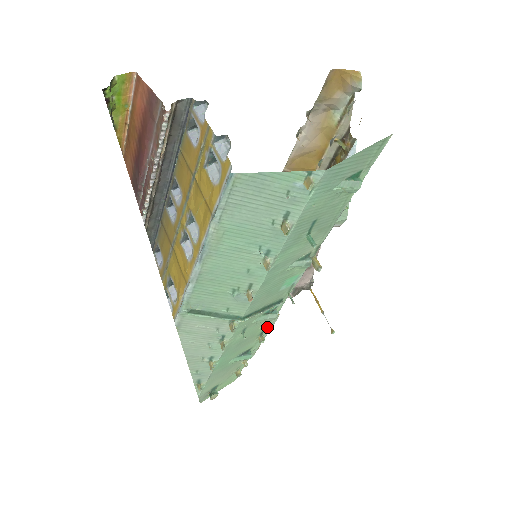
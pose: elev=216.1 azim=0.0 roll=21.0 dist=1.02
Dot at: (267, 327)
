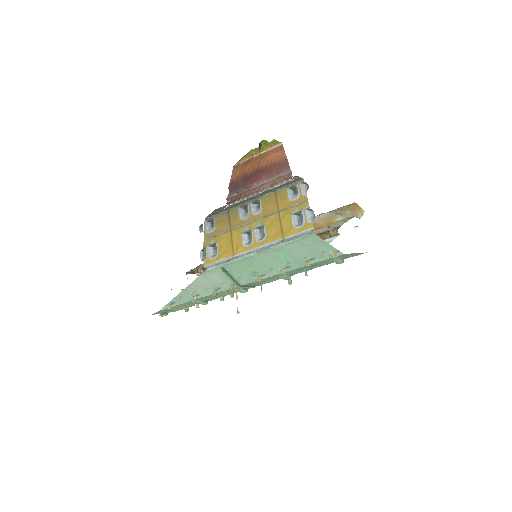
Dot at: (233, 295)
